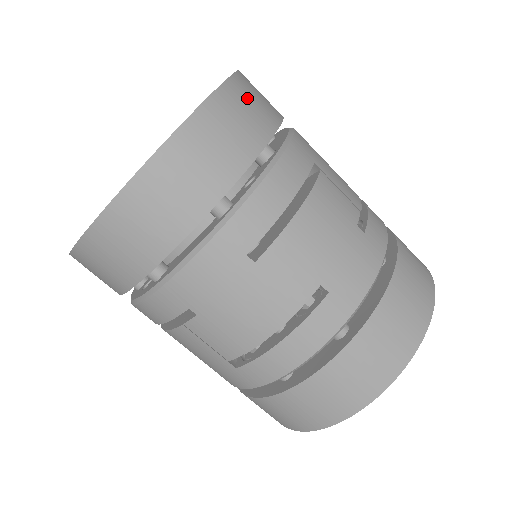
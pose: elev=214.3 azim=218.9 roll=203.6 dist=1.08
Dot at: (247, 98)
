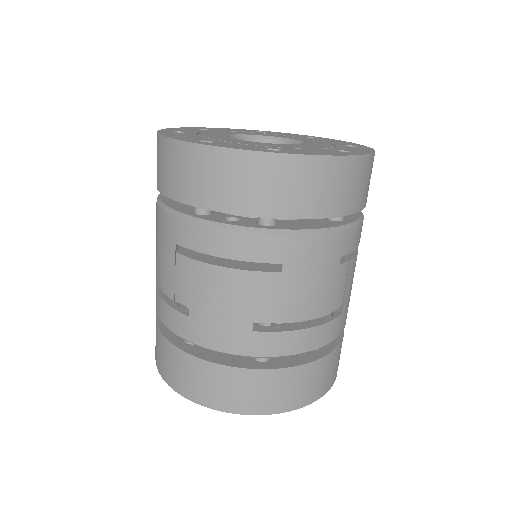
Dot at: occluded
